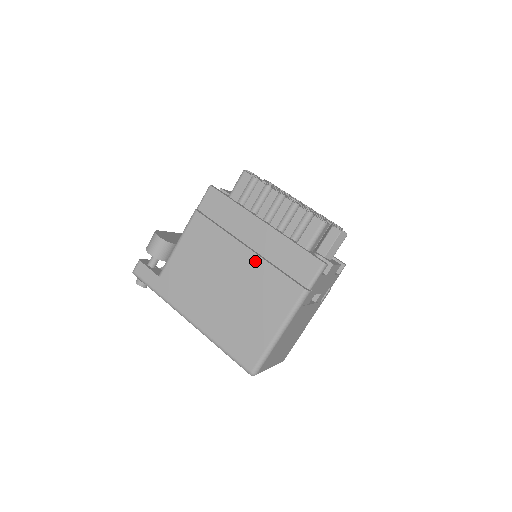
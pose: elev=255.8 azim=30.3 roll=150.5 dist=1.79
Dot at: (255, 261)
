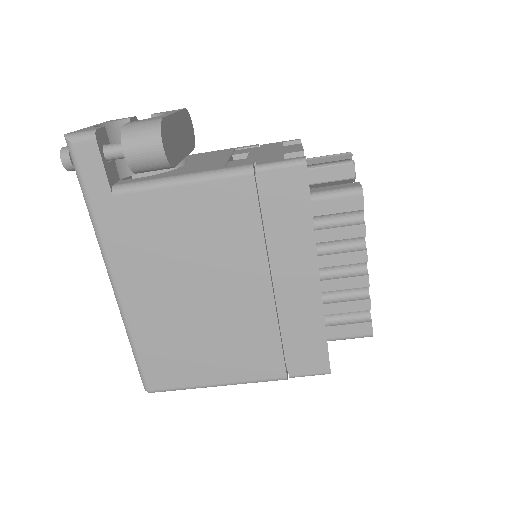
Dot at: (265, 307)
